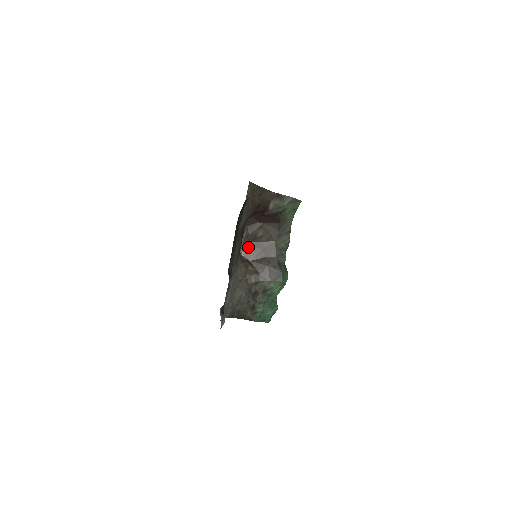
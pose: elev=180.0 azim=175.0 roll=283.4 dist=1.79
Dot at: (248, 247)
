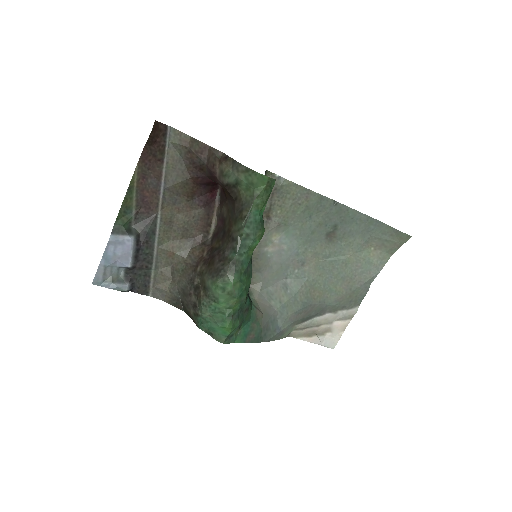
Dot at: (217, 229)
